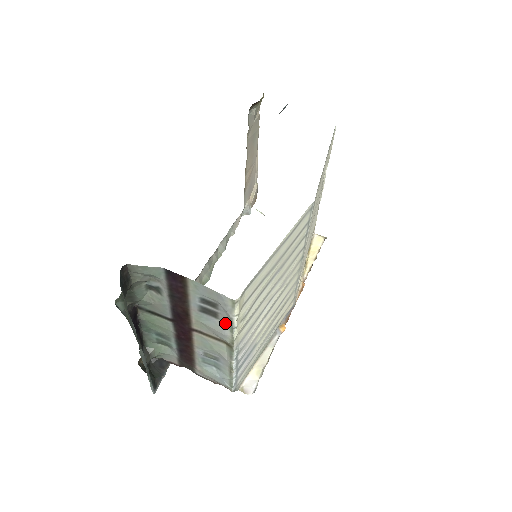
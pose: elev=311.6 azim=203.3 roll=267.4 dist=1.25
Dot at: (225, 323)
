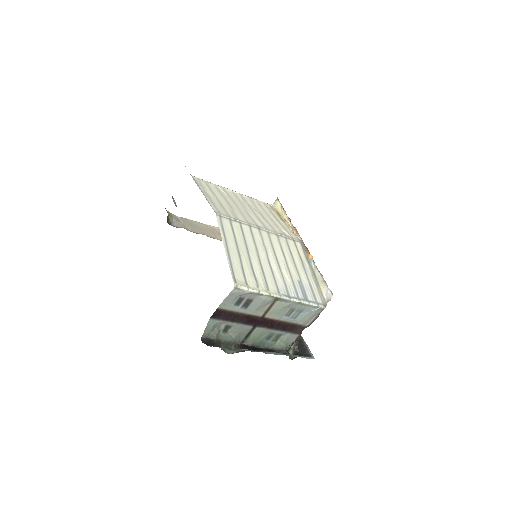
Dot at: (256, 297)
